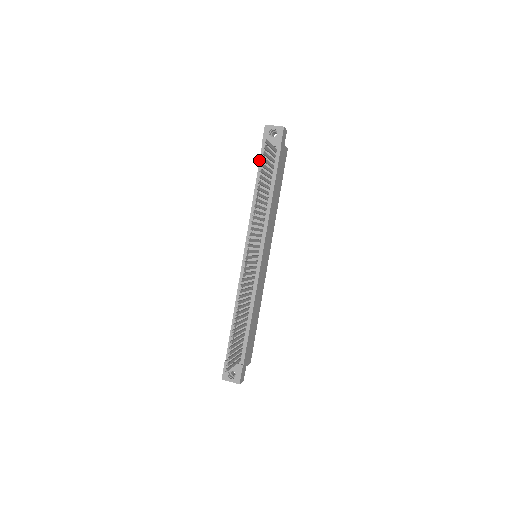
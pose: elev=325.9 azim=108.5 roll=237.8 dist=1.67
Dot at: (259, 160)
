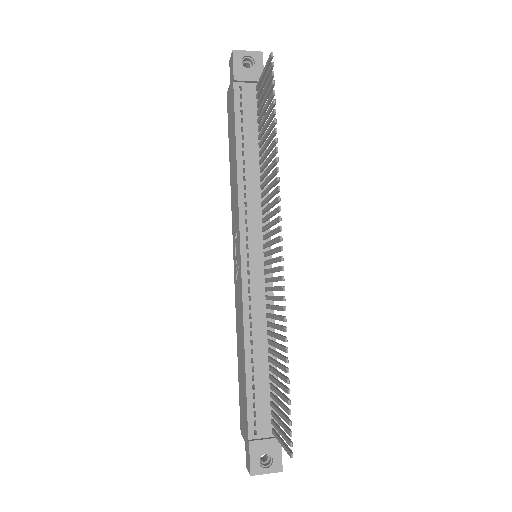
Dot at: (233, 105)
